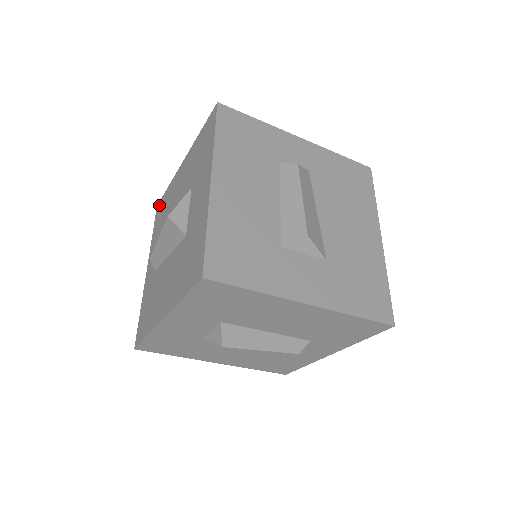
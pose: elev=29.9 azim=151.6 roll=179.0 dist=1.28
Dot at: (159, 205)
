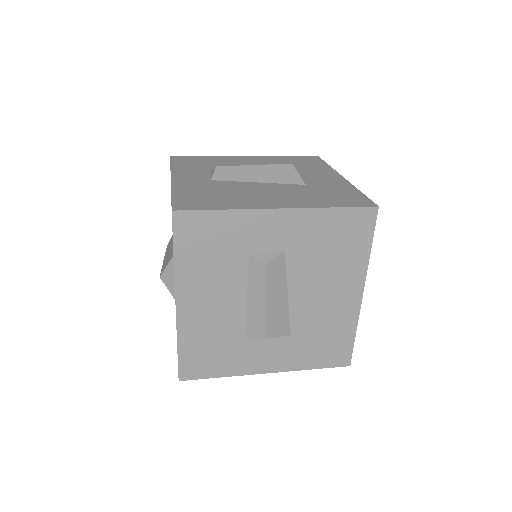
Dot at: occluded
